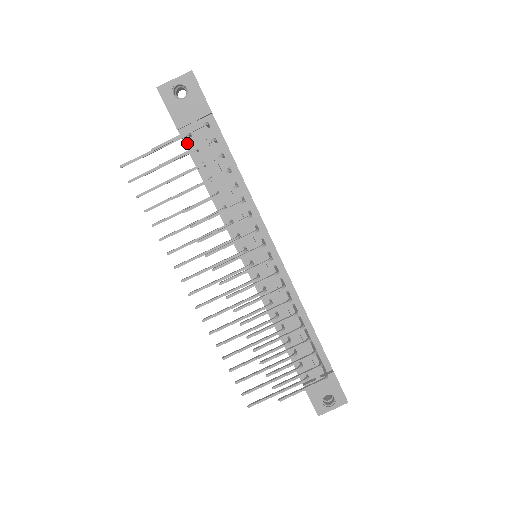
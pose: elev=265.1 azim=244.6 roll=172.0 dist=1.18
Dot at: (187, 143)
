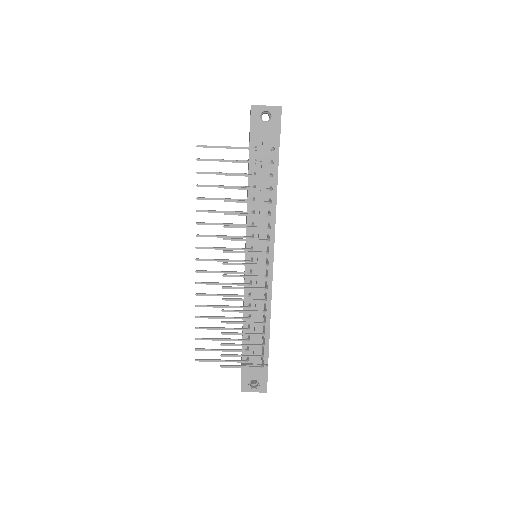
Dot at: (251, 153)
